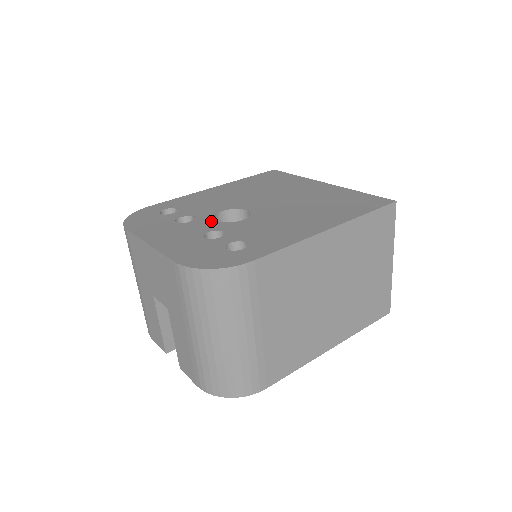
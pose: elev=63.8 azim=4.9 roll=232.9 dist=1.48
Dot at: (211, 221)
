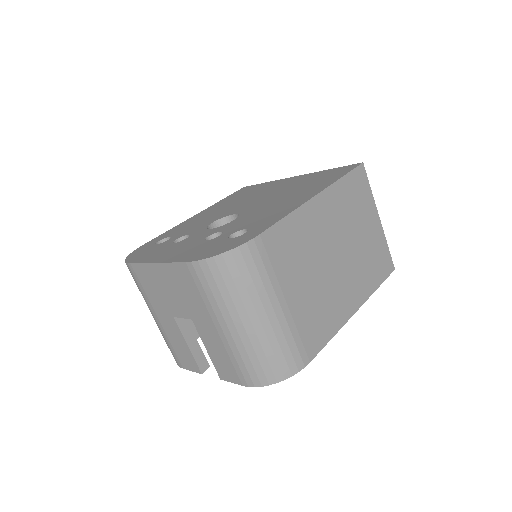
Dot at: (206, 231)
